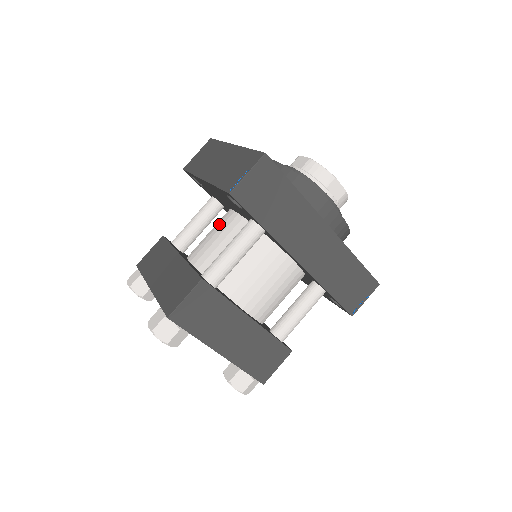
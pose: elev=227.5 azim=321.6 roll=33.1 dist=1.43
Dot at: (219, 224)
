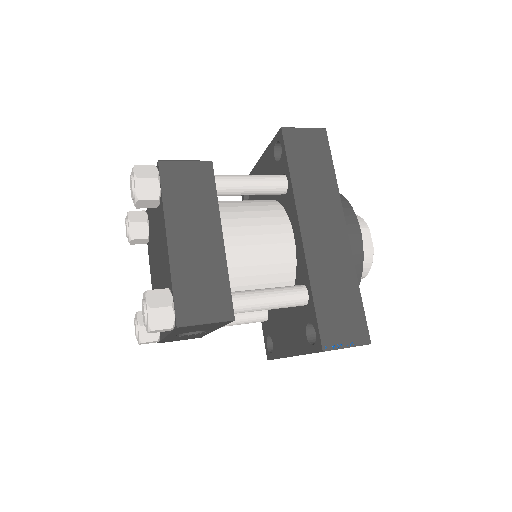
Dot at: occluded
